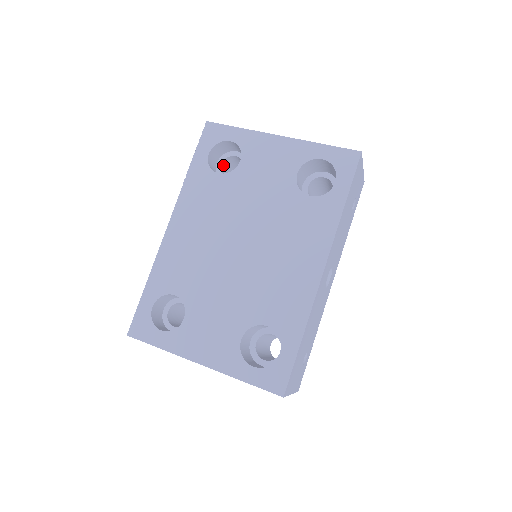
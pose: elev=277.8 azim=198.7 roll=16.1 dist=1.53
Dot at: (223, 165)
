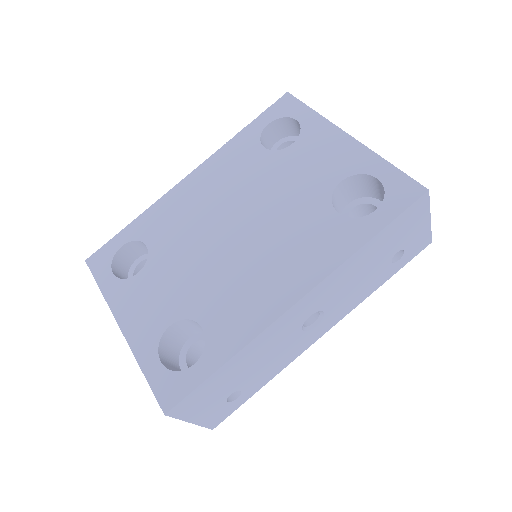
Dot at: (283, 147)
